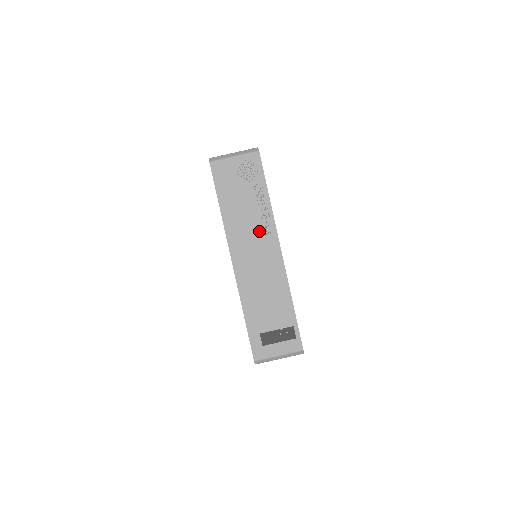
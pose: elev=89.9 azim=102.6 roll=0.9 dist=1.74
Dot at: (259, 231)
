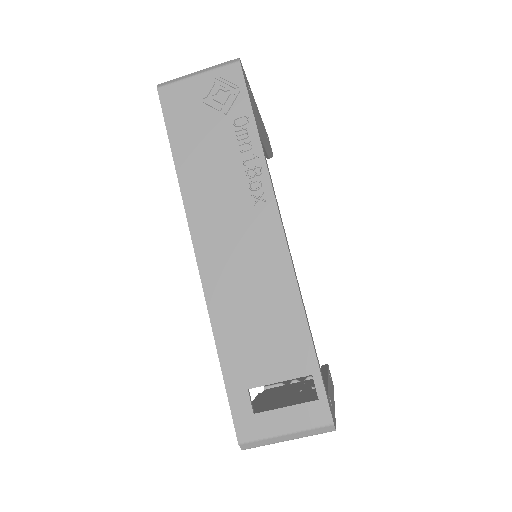
Dot at: (242, 198)
